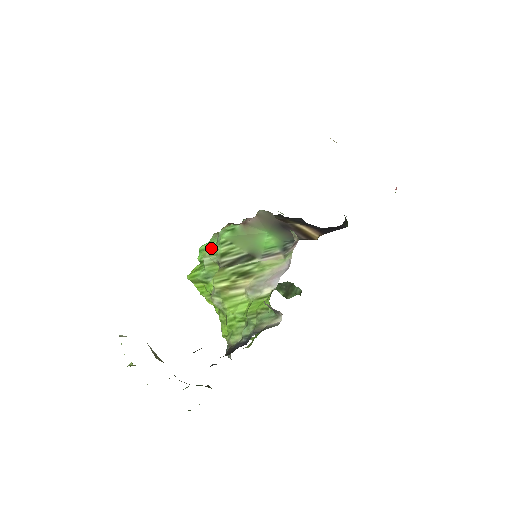
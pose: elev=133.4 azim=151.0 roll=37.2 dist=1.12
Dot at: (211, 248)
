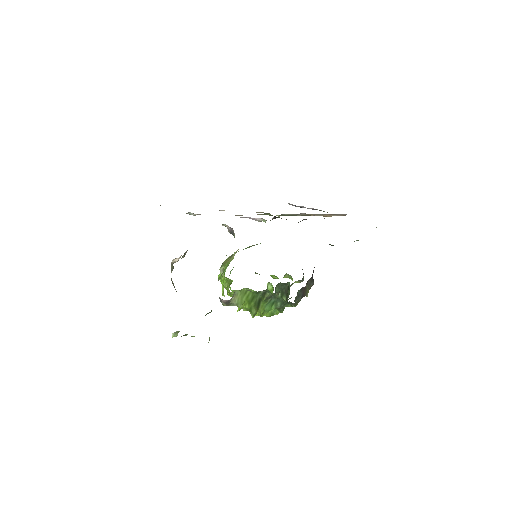
Dot at: occluded
